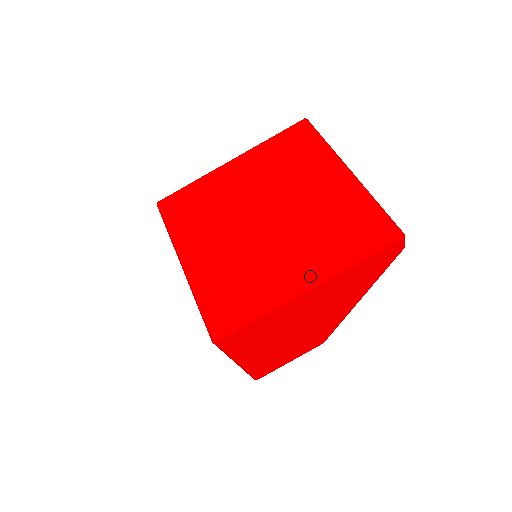
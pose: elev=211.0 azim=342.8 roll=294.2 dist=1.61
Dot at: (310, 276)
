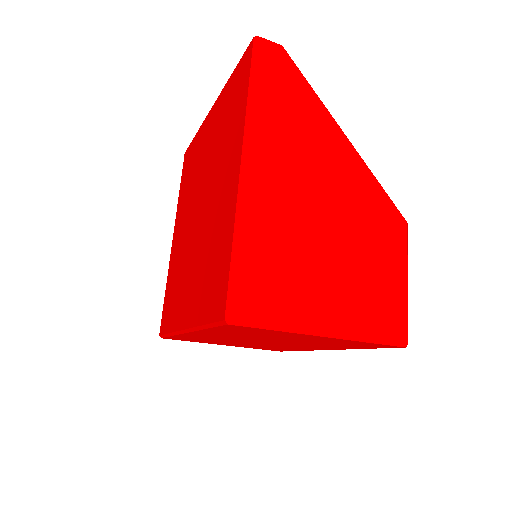
Dot at: (236, 161)
